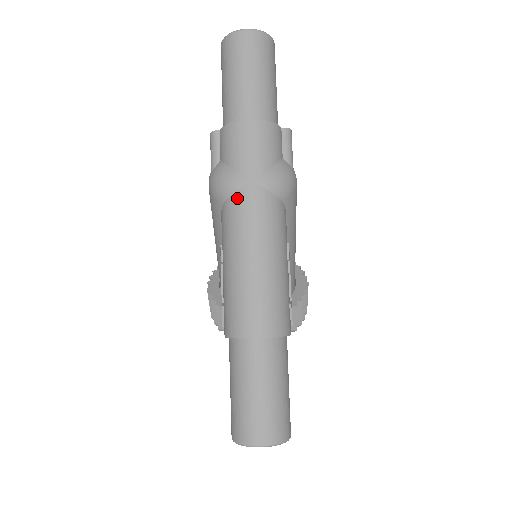
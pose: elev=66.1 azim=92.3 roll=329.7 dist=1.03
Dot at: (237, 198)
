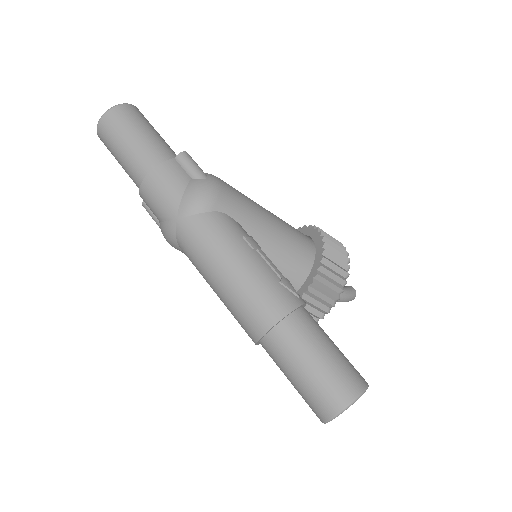
Dot at: (180, 240)
